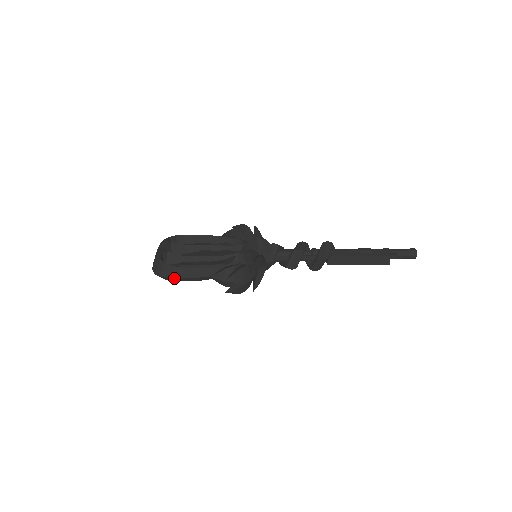
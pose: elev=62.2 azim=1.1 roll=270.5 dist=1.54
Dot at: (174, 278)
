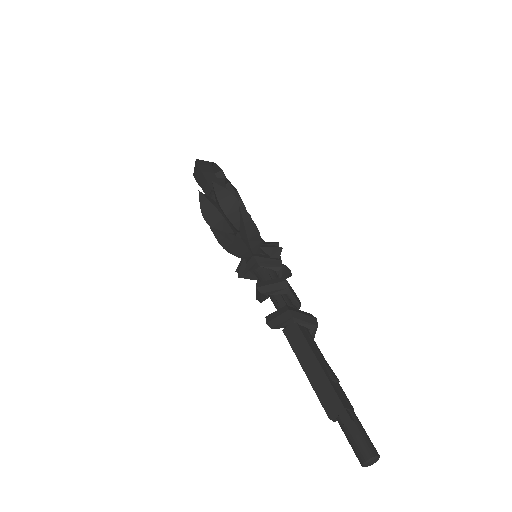
Dot at: (198, 167)
